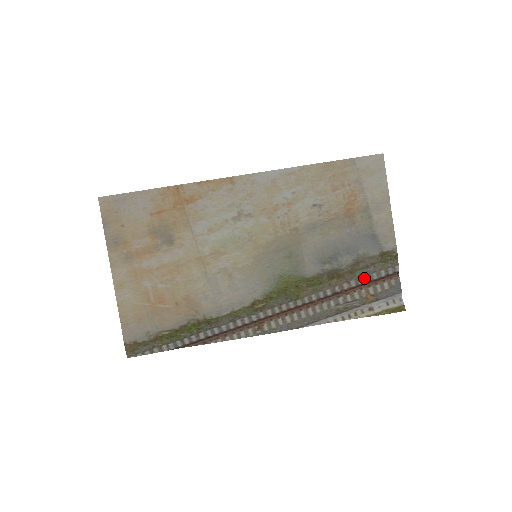
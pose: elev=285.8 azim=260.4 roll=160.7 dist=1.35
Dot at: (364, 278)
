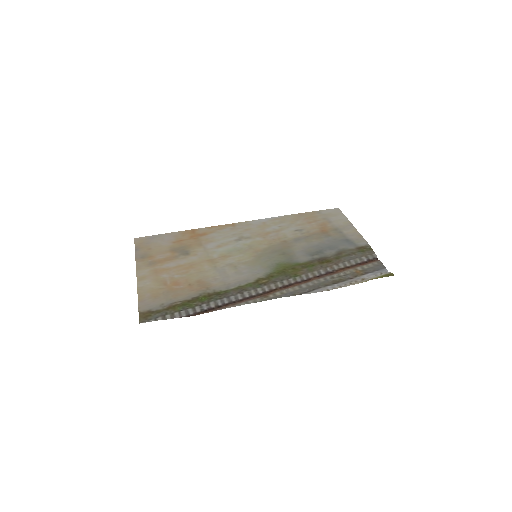
Dot at: (349, 262)
